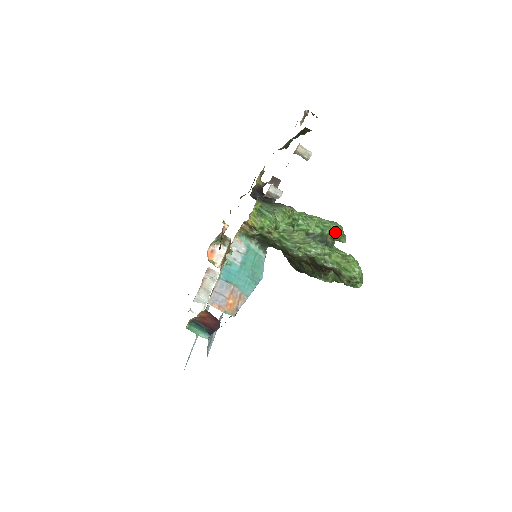
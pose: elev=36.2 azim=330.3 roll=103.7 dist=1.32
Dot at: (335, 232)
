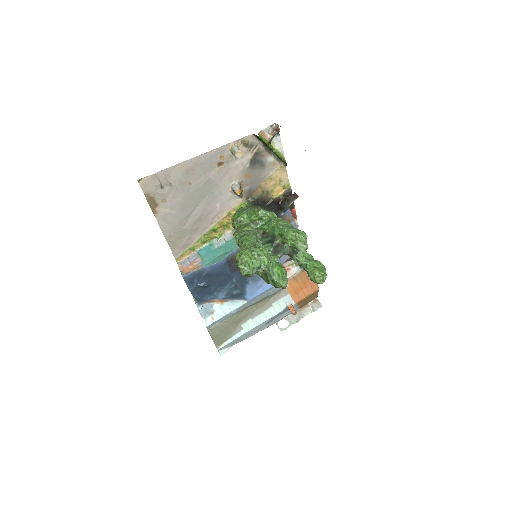
Dot at: (285, 235)
